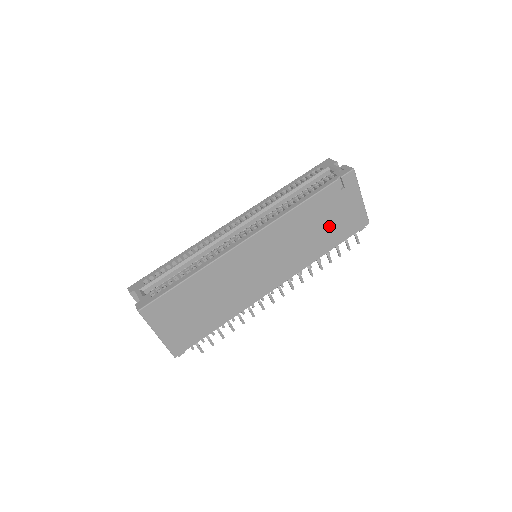
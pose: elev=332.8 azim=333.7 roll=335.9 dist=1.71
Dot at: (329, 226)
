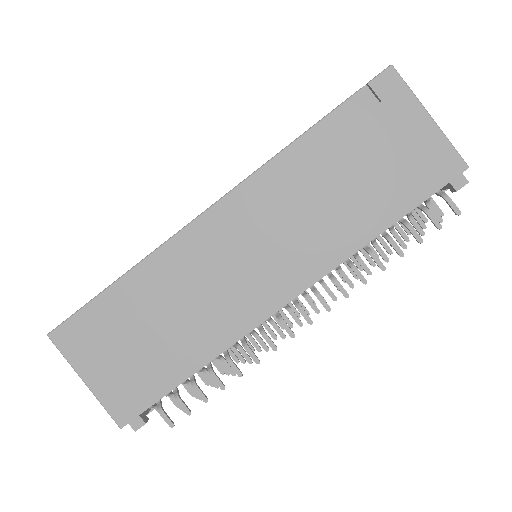
Dot at: (370, 179)
